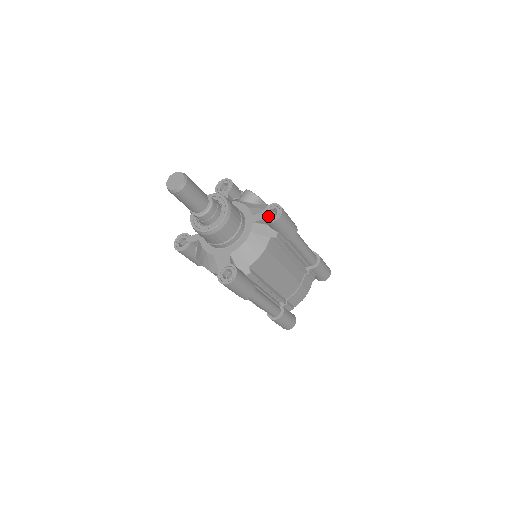
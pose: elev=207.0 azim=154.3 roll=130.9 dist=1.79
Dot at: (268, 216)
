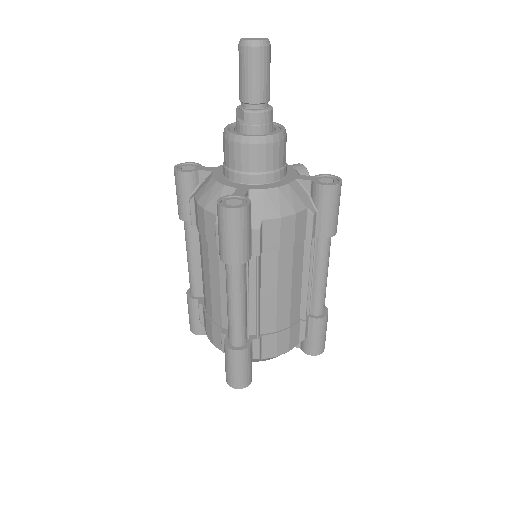
Dot at: (319, 181)
